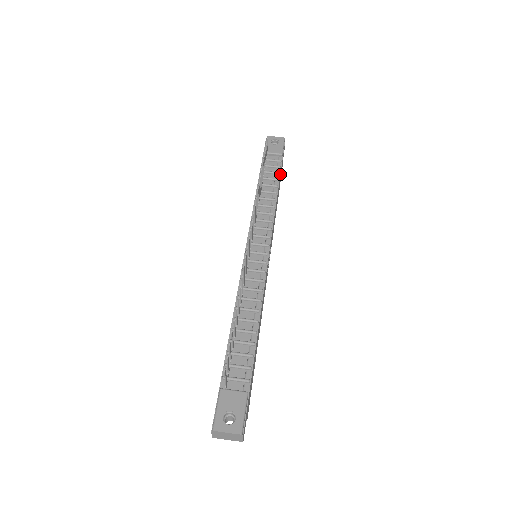
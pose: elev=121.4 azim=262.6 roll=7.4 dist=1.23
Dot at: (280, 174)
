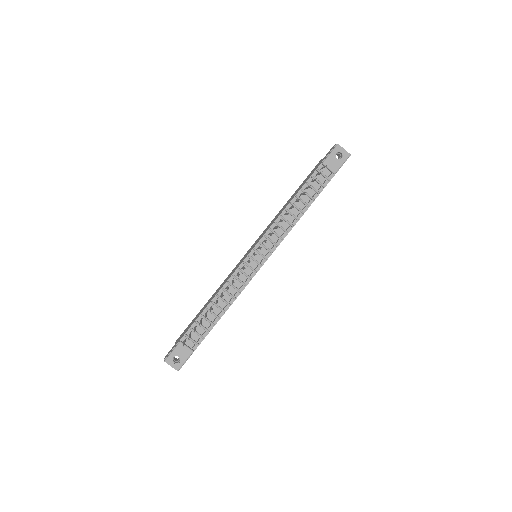
Dot at: occluded
